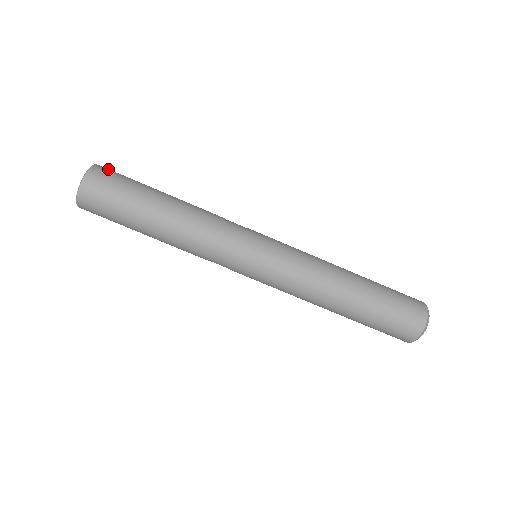
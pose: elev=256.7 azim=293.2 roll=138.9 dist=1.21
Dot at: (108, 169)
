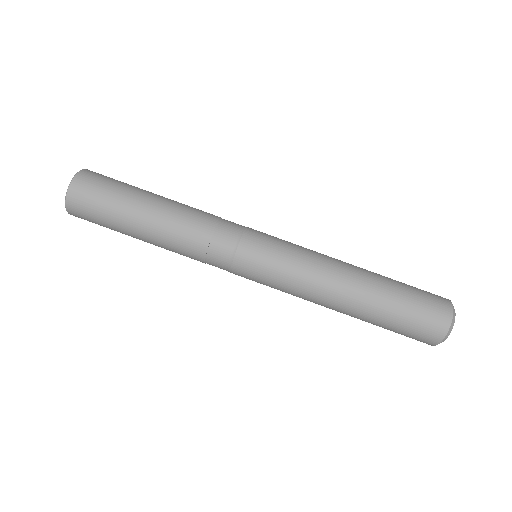
Dot at: occluded
